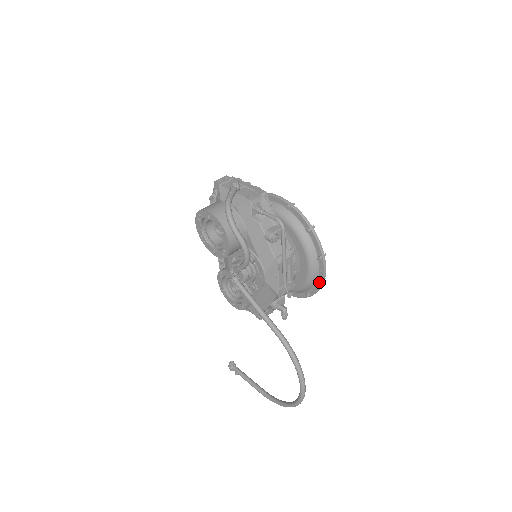
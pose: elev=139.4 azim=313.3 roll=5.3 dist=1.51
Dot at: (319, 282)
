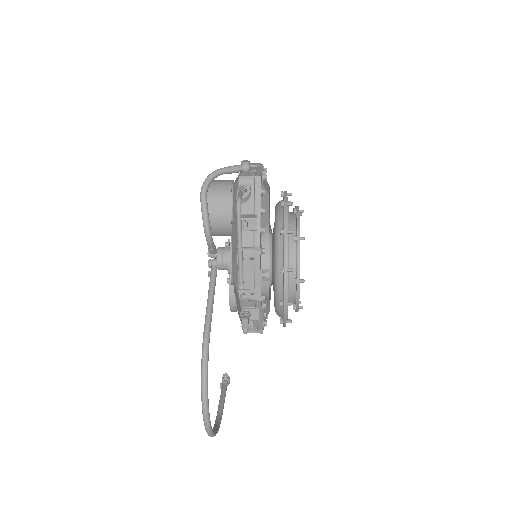
Dot at: (280, 302)
